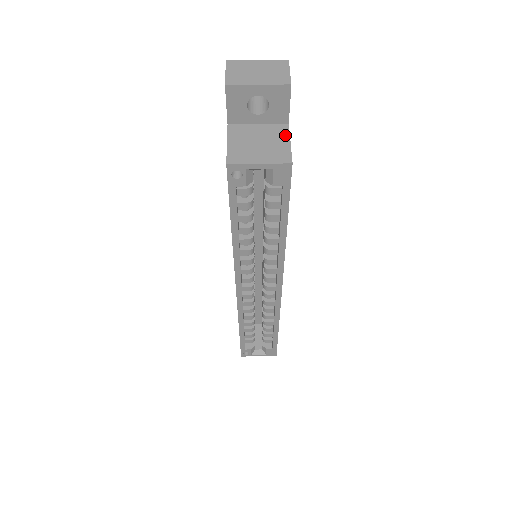
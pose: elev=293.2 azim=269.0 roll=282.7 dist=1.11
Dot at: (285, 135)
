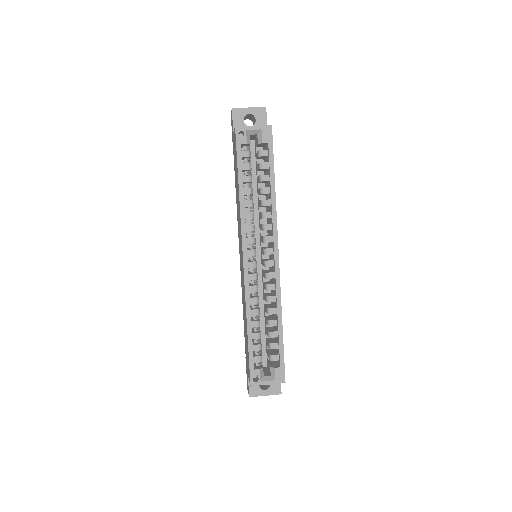
Dot at: occluded
